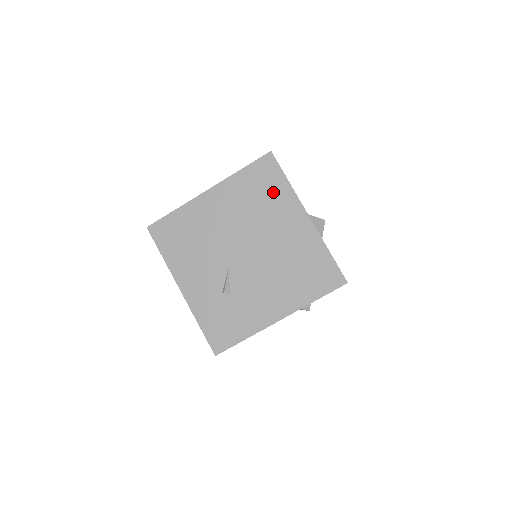
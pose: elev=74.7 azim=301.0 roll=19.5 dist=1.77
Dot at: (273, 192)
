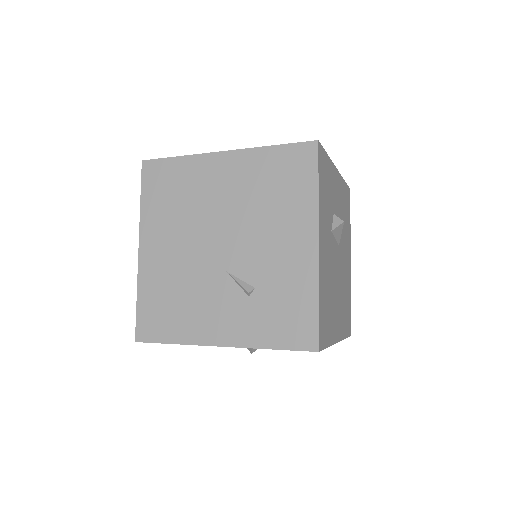
Dot at: (180, 179)
